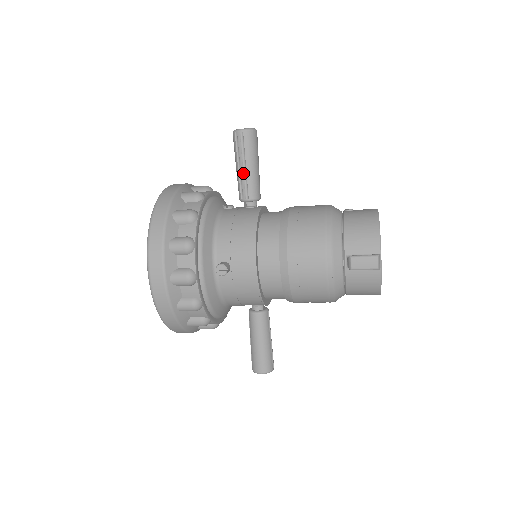
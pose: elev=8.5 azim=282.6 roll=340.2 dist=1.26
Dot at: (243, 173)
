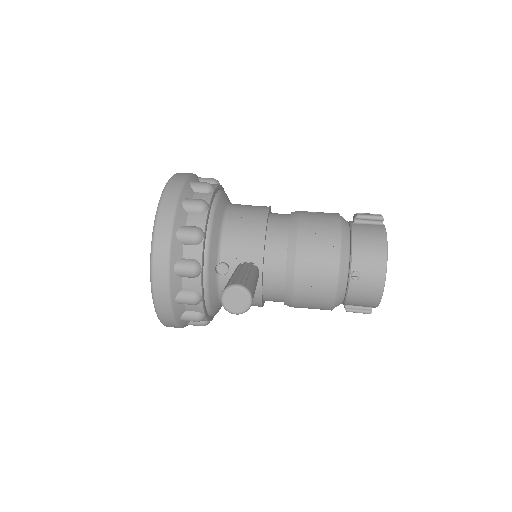
Dot at: occluded
